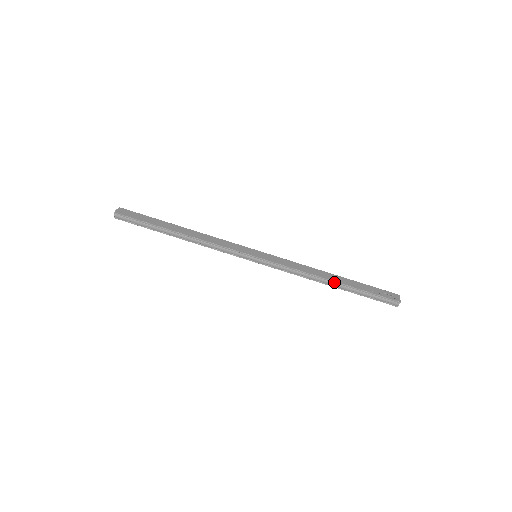
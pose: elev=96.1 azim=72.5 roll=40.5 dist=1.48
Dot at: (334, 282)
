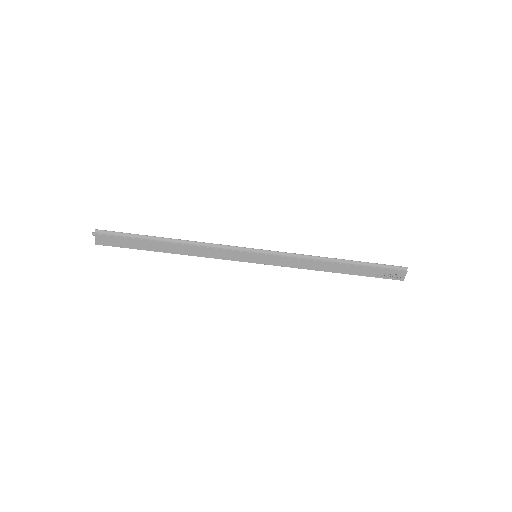
Dot at: (338, 271)
